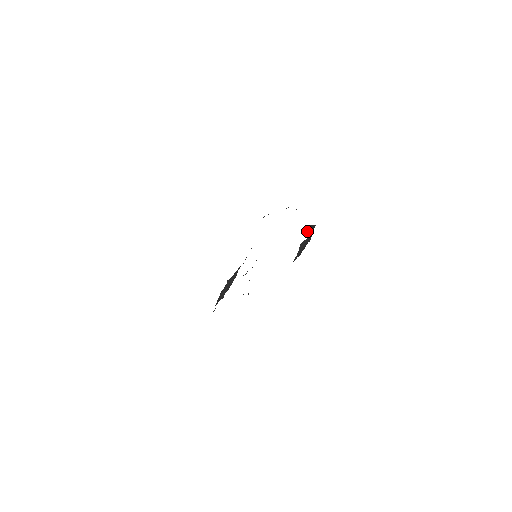
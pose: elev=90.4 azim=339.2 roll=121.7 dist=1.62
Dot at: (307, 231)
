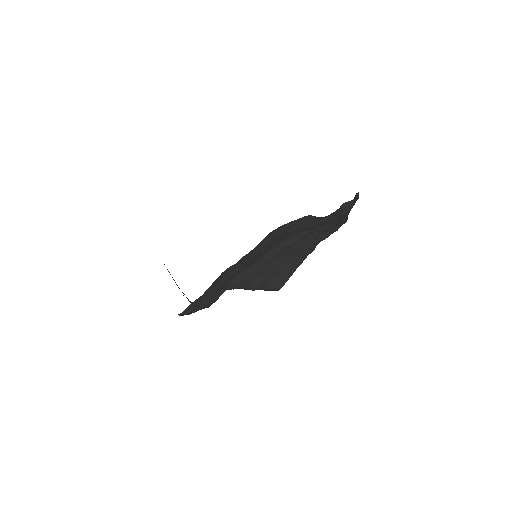
Dot at: (356, 194)
